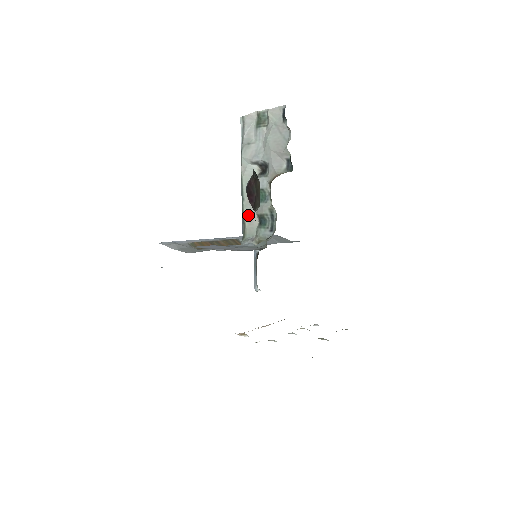
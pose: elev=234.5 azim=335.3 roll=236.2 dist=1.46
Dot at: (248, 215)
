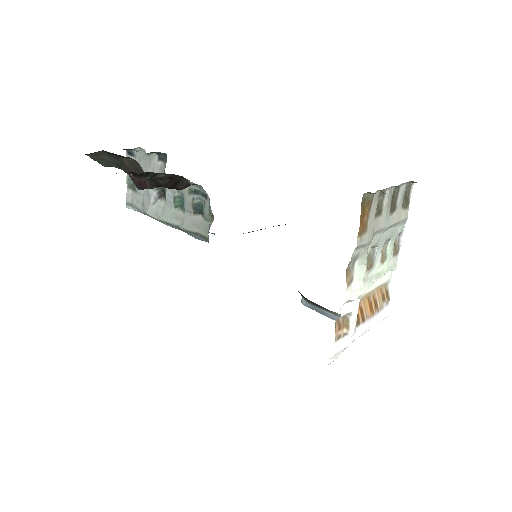
Dot at: (191, 225)
